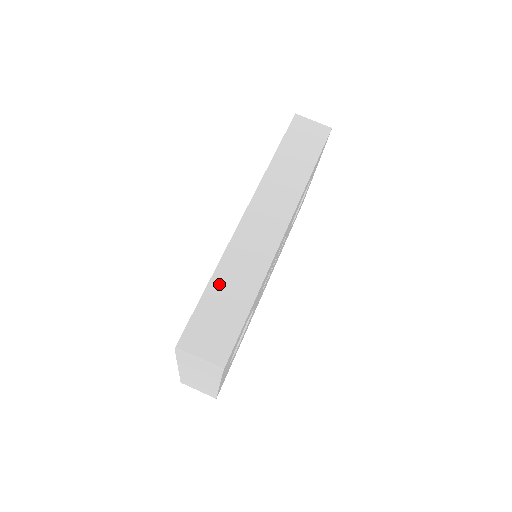
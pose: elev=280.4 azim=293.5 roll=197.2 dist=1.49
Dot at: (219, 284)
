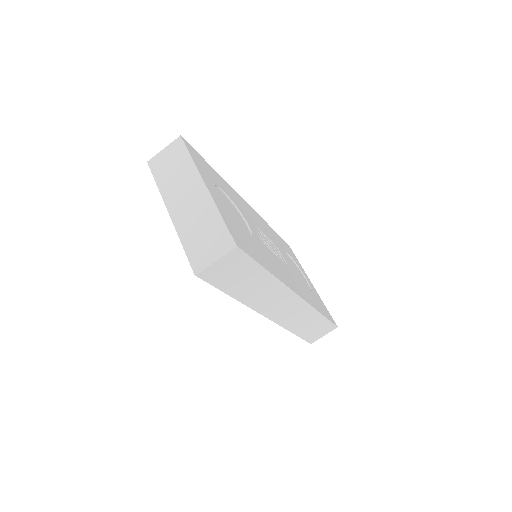
Dot at: (299, 330)
